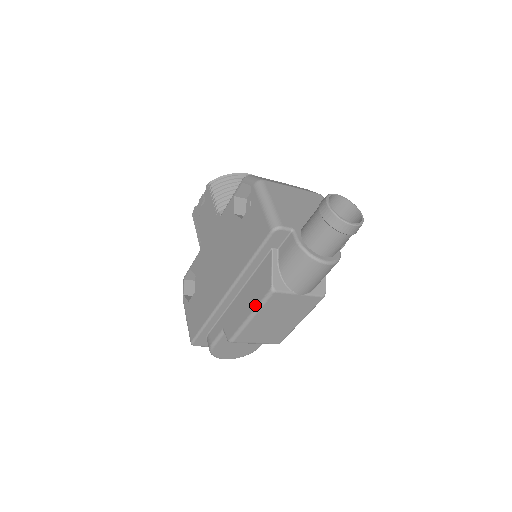
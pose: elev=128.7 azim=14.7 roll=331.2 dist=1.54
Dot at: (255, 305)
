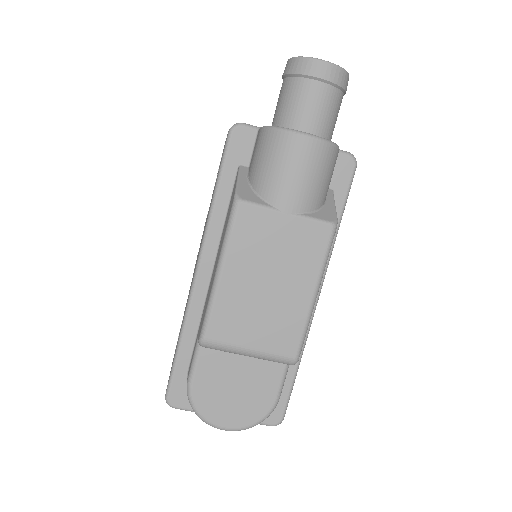
Dot at: (221, 245)
